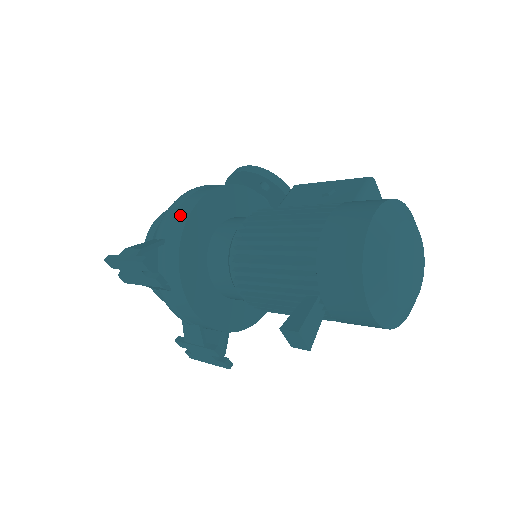
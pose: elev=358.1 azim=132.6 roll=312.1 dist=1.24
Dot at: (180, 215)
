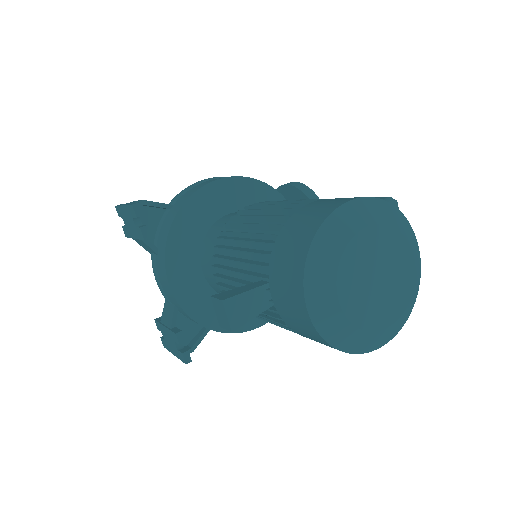
Dot at: (196, 187)
